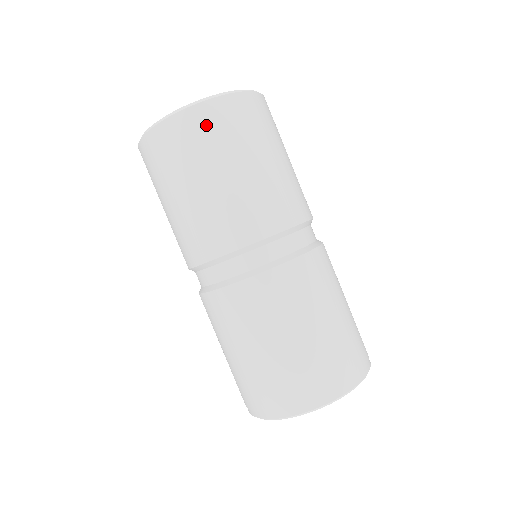
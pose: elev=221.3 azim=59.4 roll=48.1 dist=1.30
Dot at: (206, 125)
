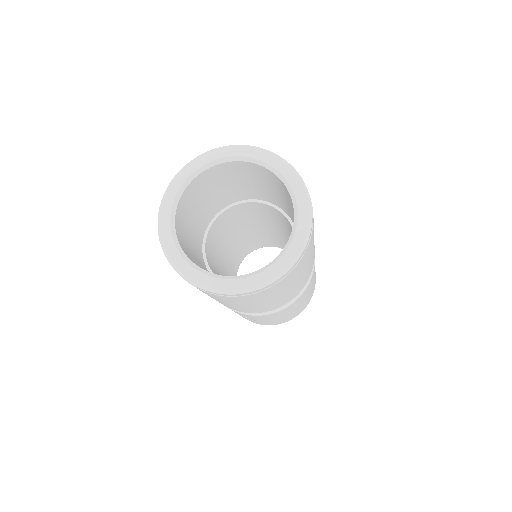
Dot at: occluded
